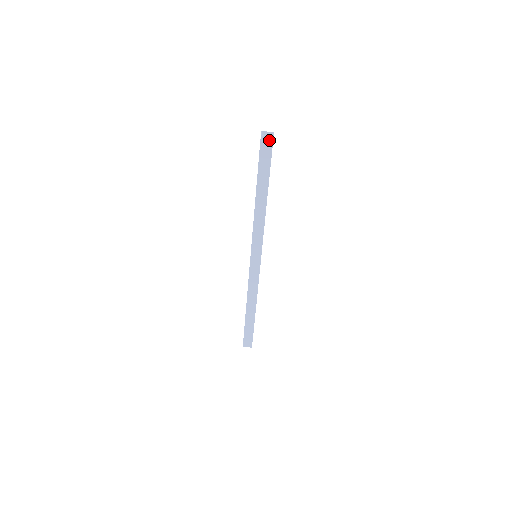
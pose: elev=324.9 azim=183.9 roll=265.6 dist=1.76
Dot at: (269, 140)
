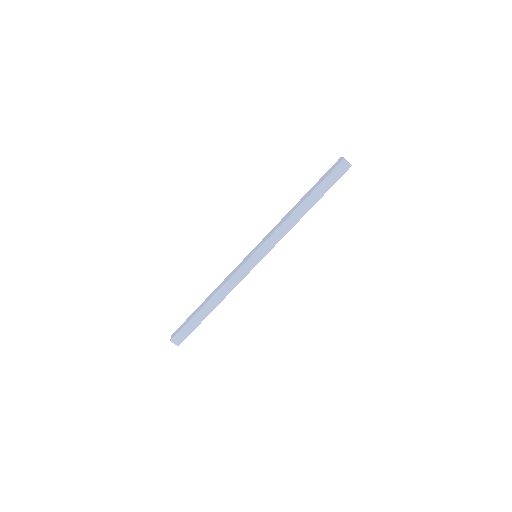
Dot at: (347, 166)
